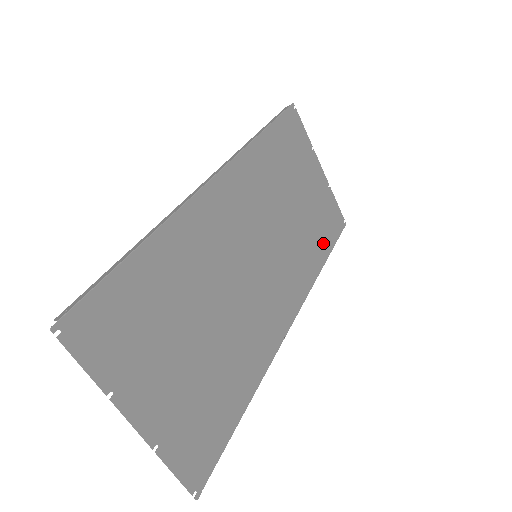
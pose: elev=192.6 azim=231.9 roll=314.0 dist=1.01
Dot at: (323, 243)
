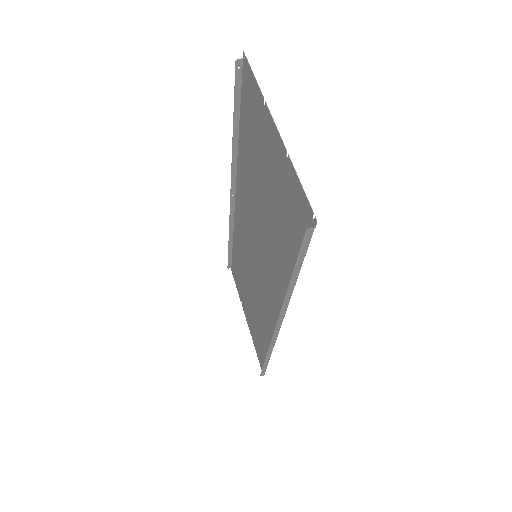
Dot at: (245, 133)
